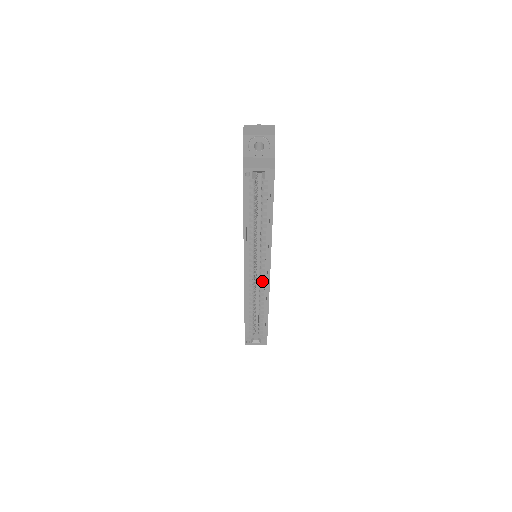
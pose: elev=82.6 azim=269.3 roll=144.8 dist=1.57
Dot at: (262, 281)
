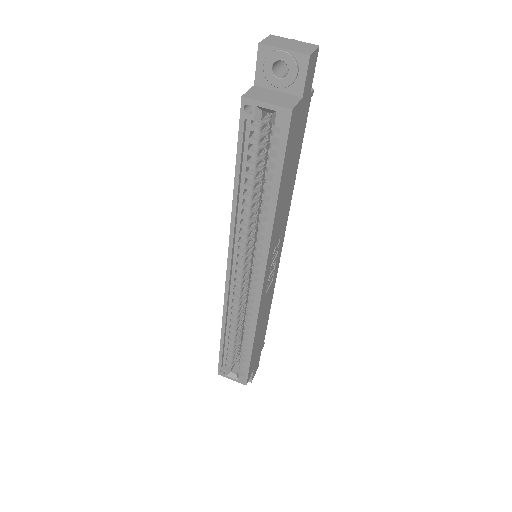
Dot at: (252, 294)
